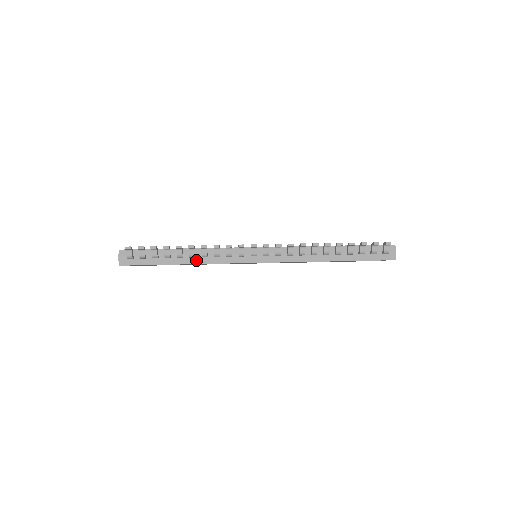
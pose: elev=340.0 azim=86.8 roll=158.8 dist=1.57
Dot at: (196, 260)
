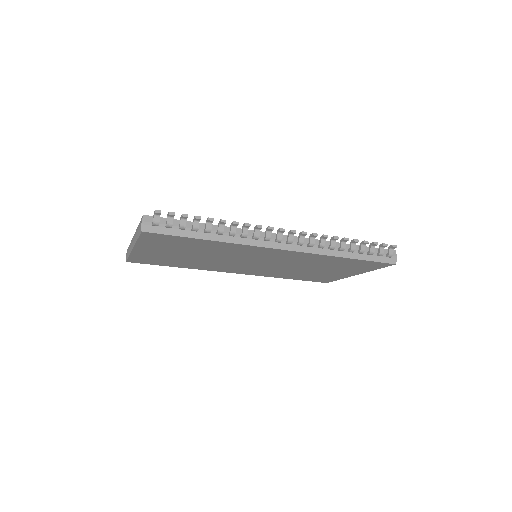
Dot at: (222, 238)
